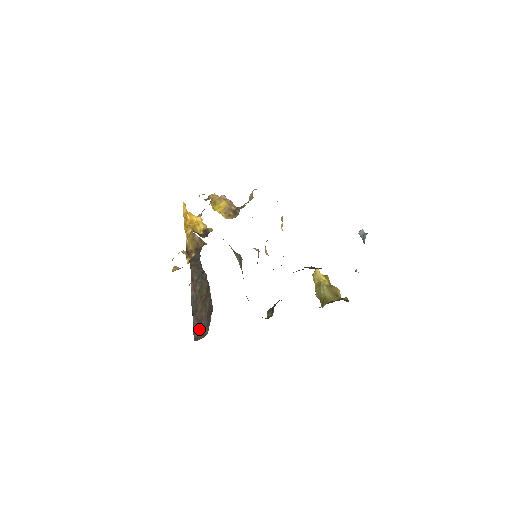
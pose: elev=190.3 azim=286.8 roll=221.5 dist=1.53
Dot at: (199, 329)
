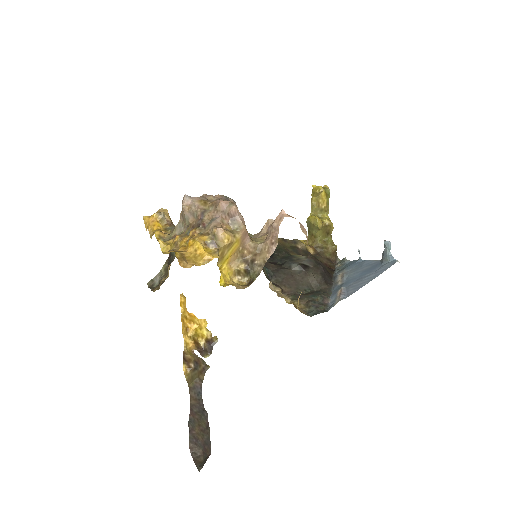
Dot at: (194, 442)
